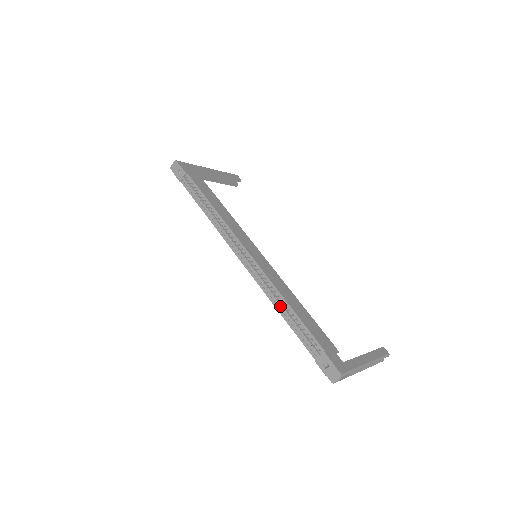
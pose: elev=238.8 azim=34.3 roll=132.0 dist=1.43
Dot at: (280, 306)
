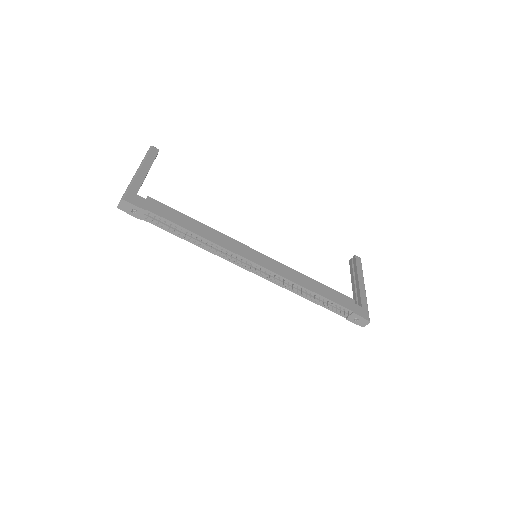
Dot at: occluded
